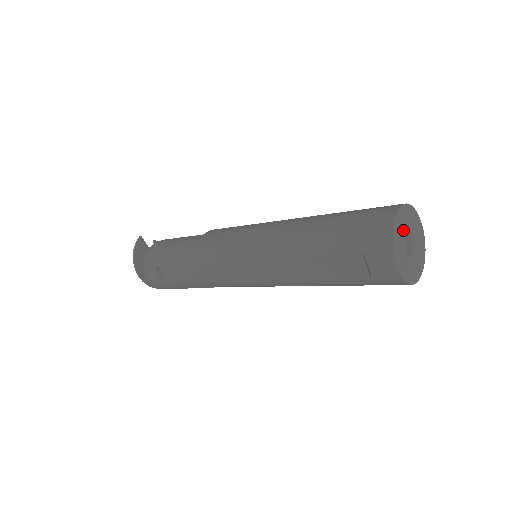
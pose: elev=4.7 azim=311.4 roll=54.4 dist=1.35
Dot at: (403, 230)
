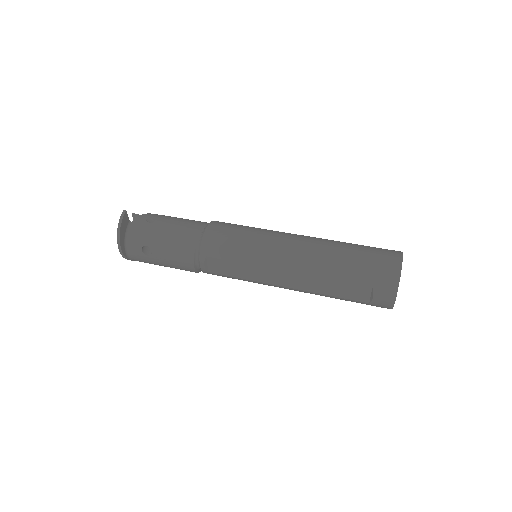
Dot at: occluded
